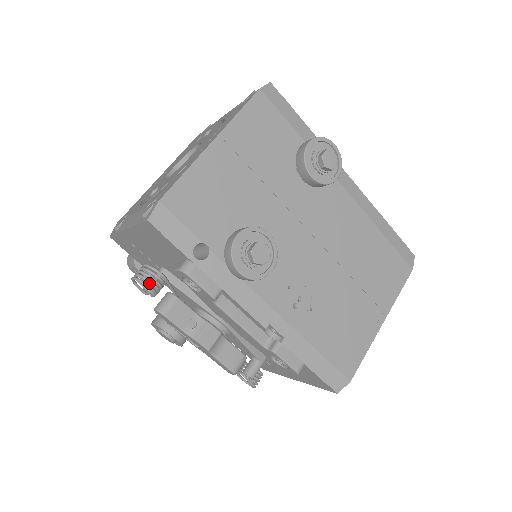
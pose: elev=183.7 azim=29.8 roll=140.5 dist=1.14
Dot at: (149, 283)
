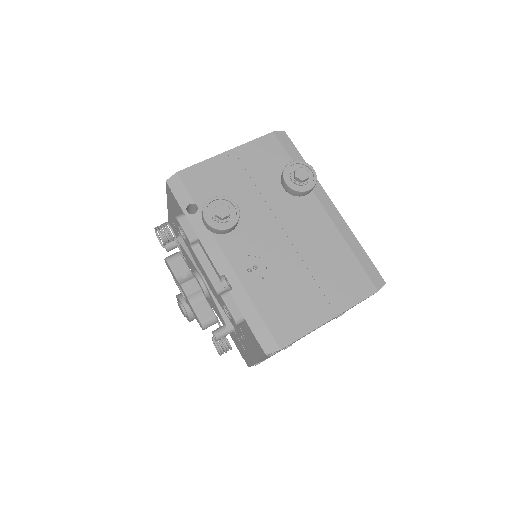
Dot at: occluded
